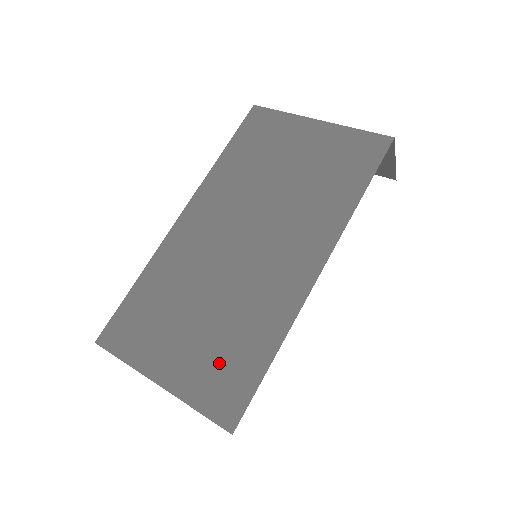
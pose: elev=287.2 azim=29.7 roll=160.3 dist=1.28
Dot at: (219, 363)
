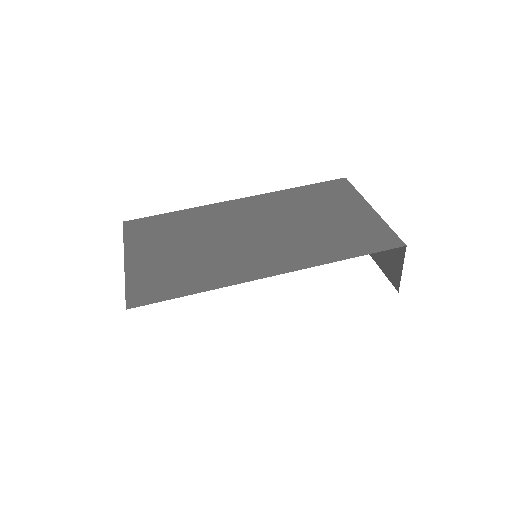
Dot at: (164, 275)
